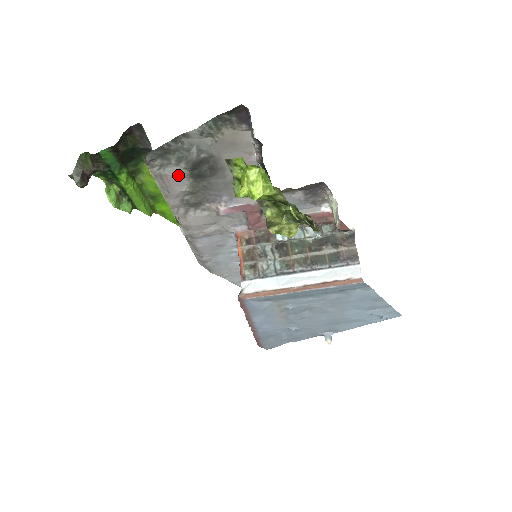
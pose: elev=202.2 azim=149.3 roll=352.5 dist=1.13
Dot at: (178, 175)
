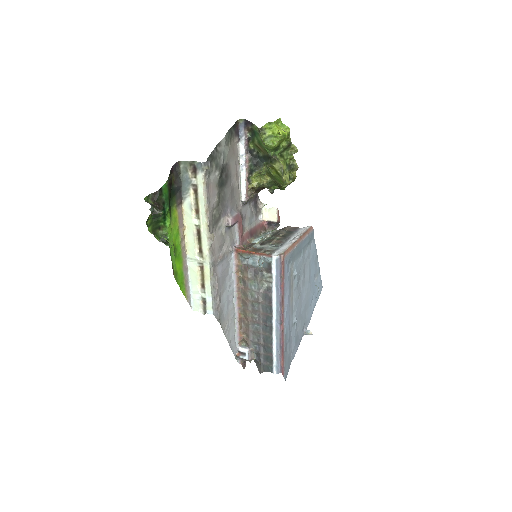
Dot at: (214, 184)
